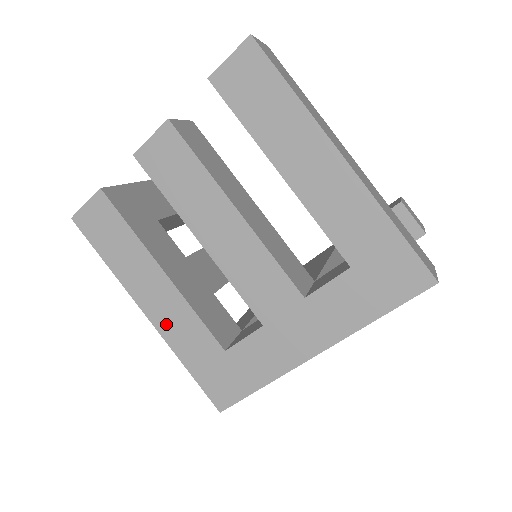
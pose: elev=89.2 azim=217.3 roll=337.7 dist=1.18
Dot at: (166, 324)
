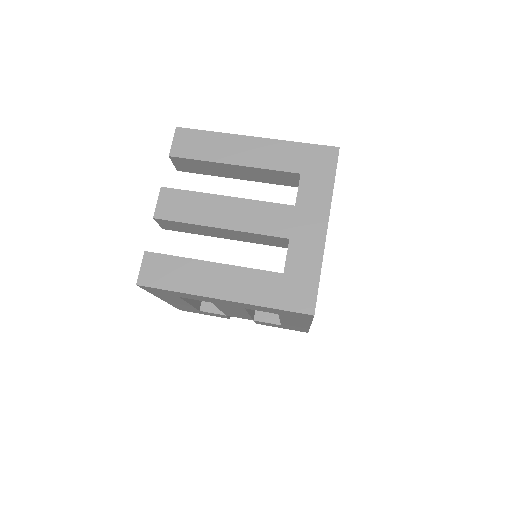
Dot at: (239, 292)
